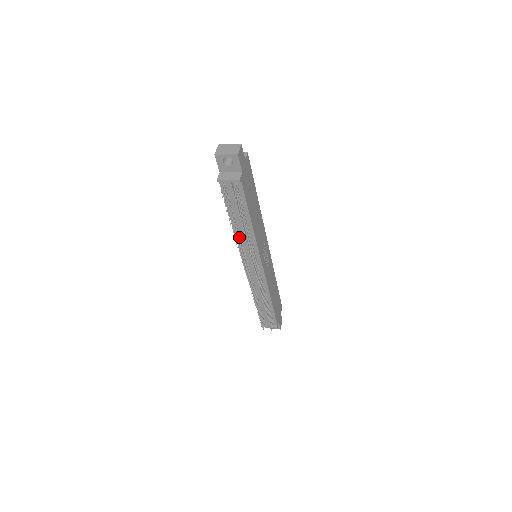
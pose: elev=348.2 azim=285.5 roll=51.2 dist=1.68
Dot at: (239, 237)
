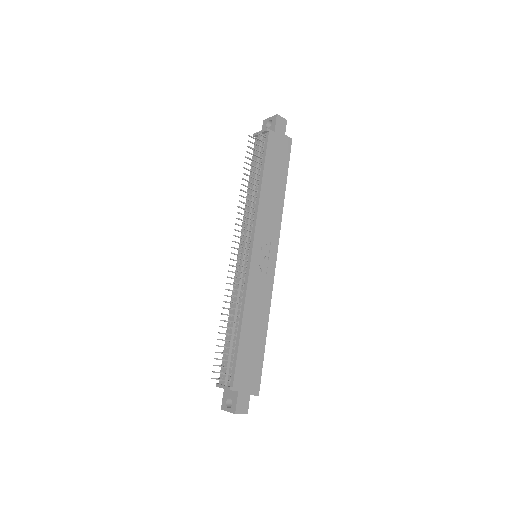
Dot at: occluded
